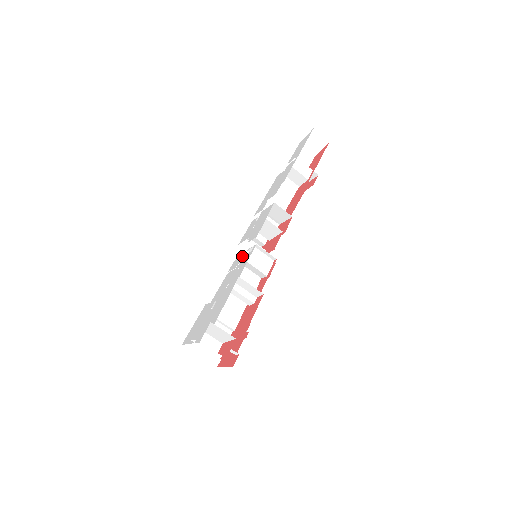
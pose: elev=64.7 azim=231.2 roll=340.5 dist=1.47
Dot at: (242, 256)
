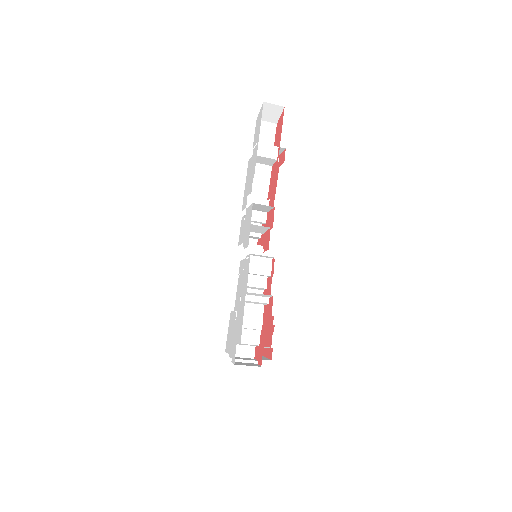
Dot at: (244, 260)
